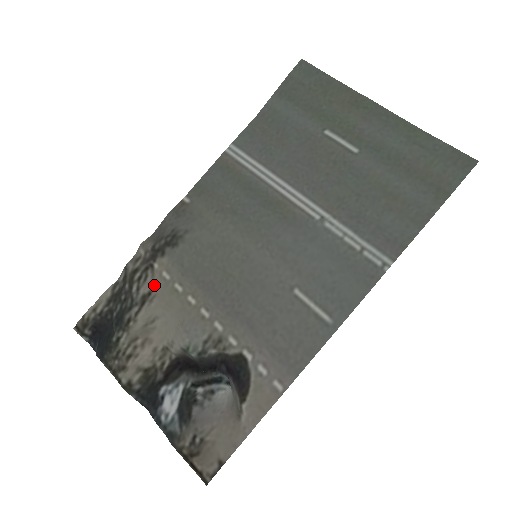
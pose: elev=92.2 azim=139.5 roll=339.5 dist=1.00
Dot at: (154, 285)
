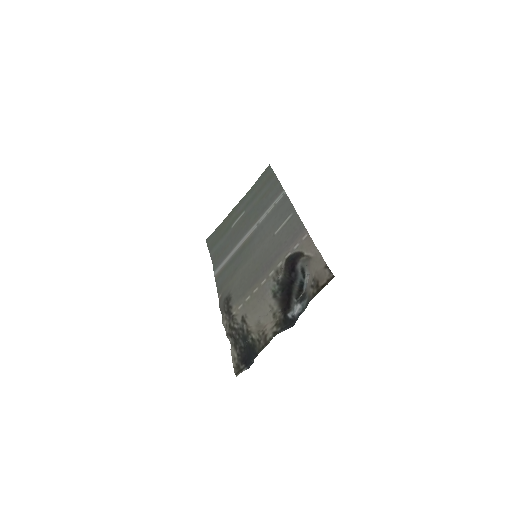
Dot at: (241, 314)
